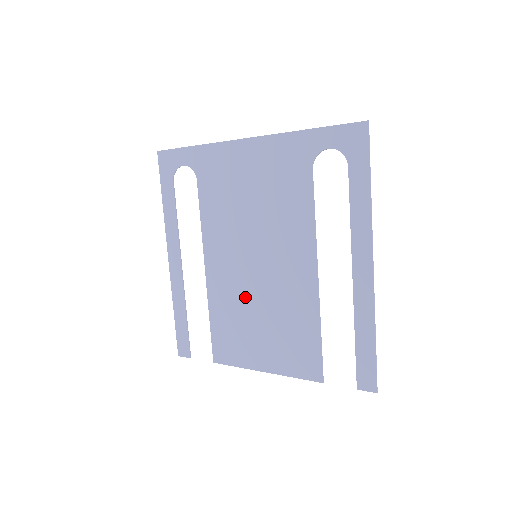
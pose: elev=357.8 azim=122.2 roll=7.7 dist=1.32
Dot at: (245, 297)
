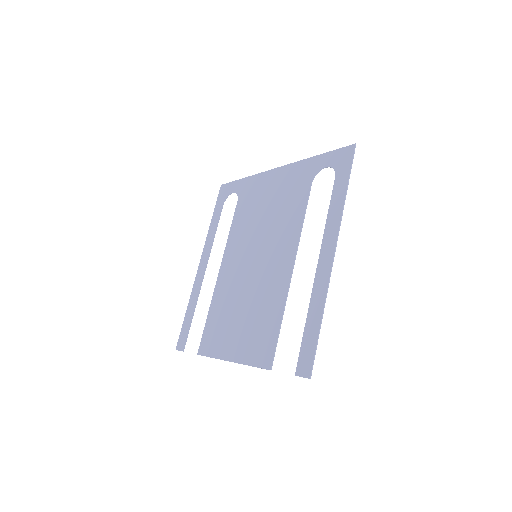
Dot at: (238, 291)
